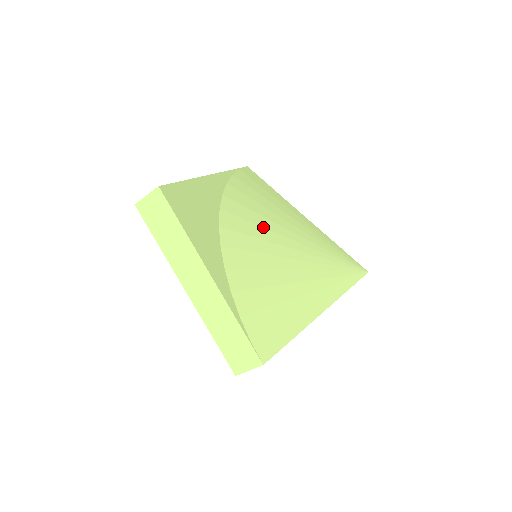
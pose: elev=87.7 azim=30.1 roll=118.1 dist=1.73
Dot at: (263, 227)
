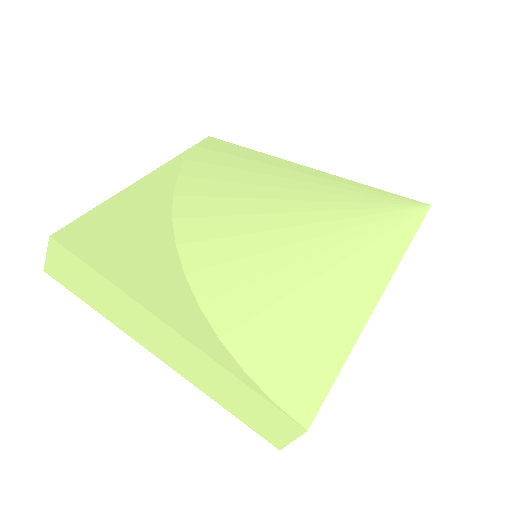
Dot at: (245, 214)
